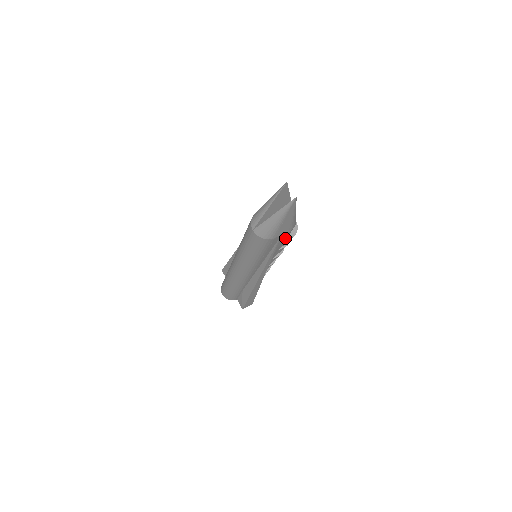
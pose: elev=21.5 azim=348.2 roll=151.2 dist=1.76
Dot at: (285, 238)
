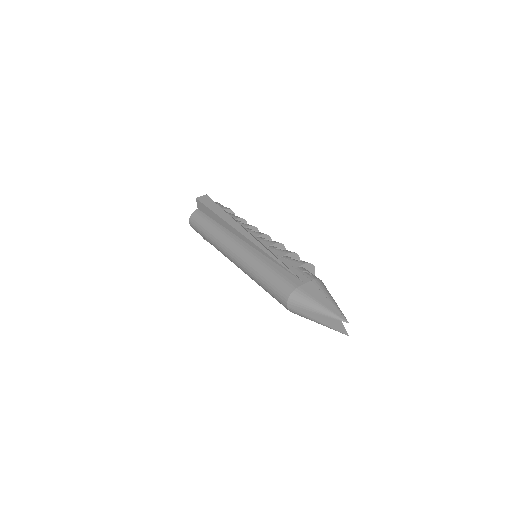
Dot at: occluded
